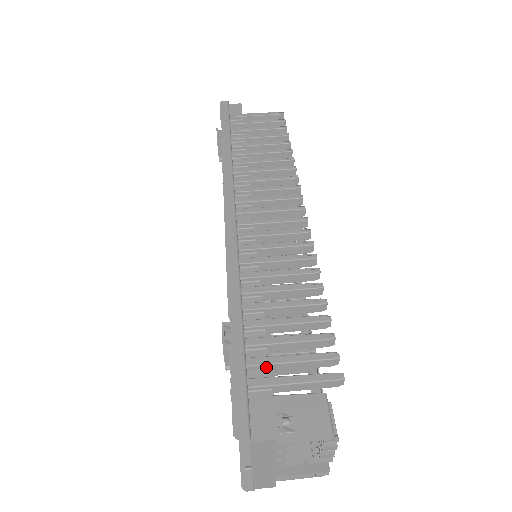
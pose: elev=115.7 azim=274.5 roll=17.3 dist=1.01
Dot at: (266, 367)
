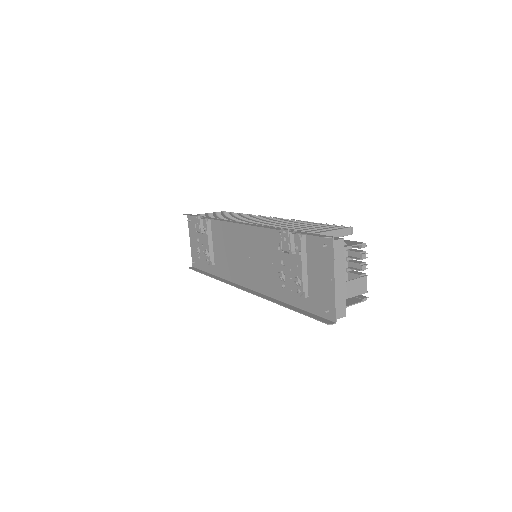
Dot at: occluded
